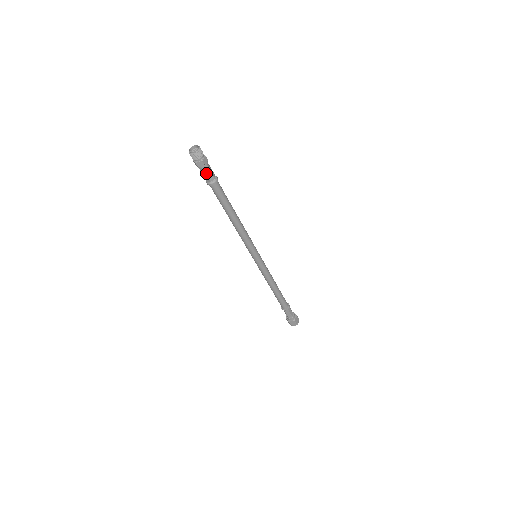
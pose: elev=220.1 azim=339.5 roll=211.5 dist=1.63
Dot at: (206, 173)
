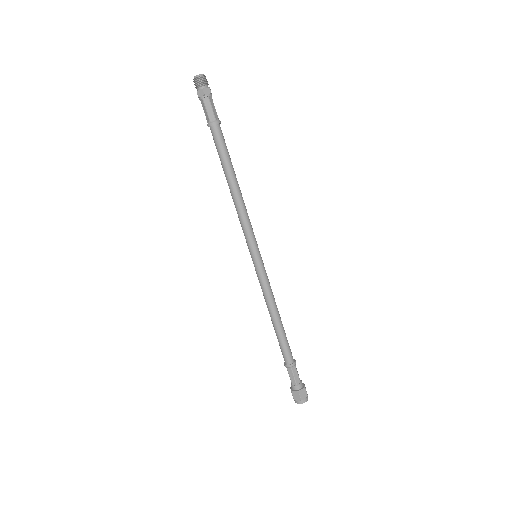
Dot at: (211, 106)
